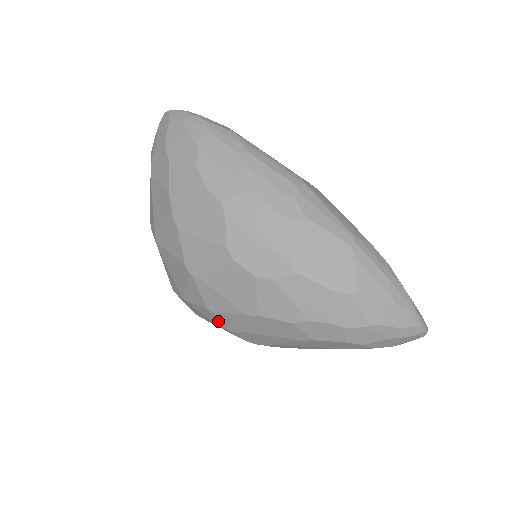
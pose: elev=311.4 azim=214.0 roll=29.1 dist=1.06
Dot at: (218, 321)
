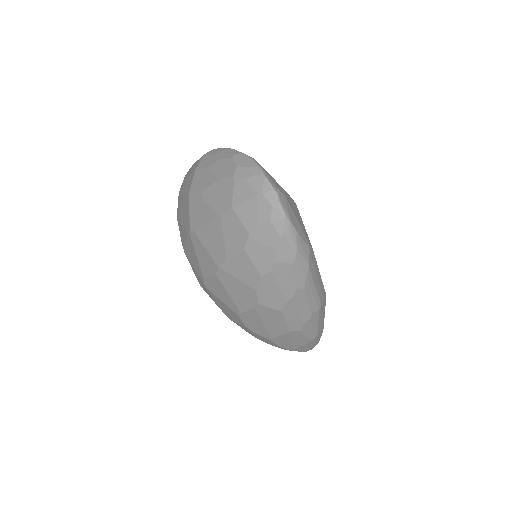
Dot at: occluded
